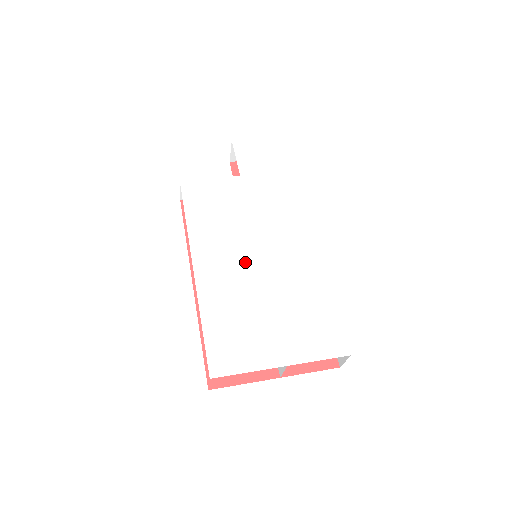
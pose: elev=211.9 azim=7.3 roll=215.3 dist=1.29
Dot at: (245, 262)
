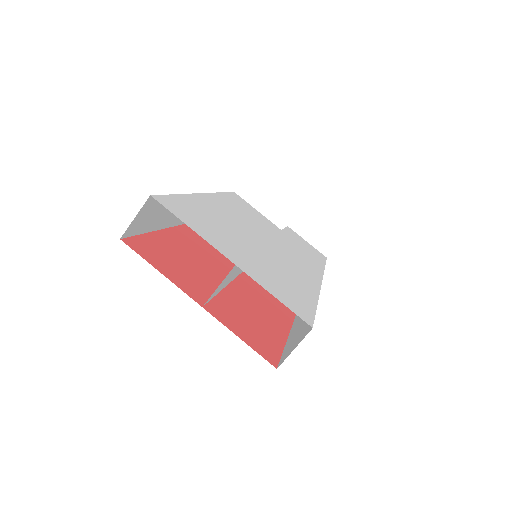
Dot at: (250, 230)
